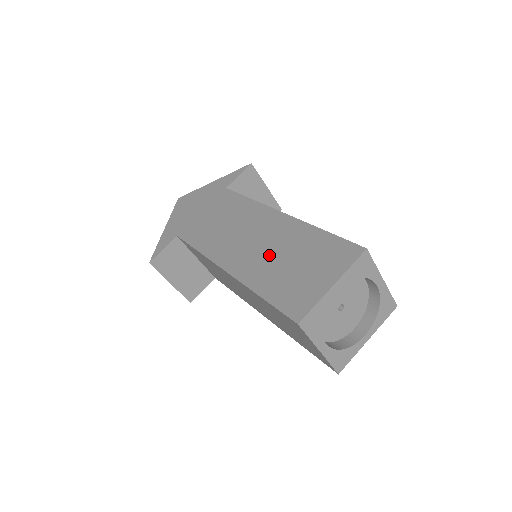
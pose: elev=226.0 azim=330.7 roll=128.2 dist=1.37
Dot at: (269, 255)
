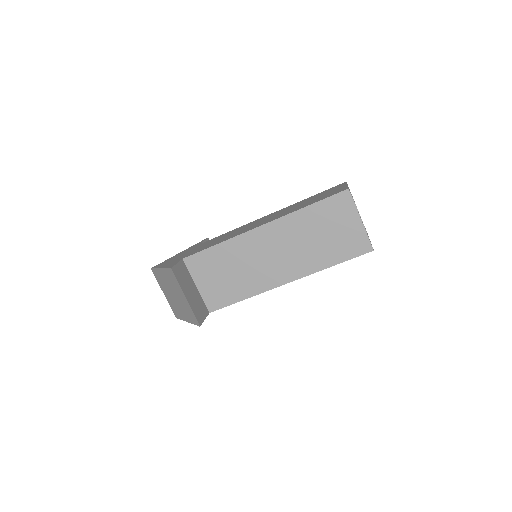
Dot at: (288, 210)
